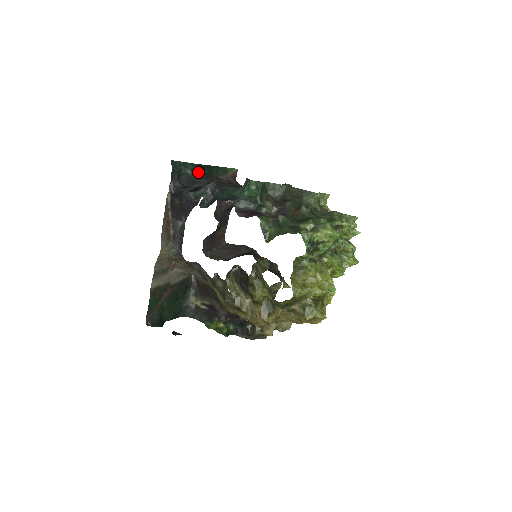
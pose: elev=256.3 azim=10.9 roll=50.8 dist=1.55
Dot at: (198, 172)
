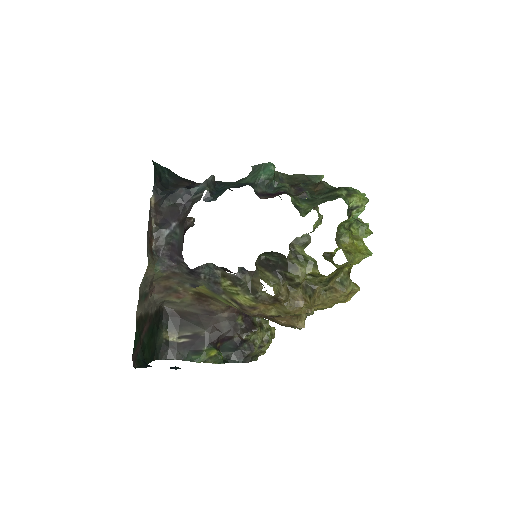
Dot at: (175, 177)
